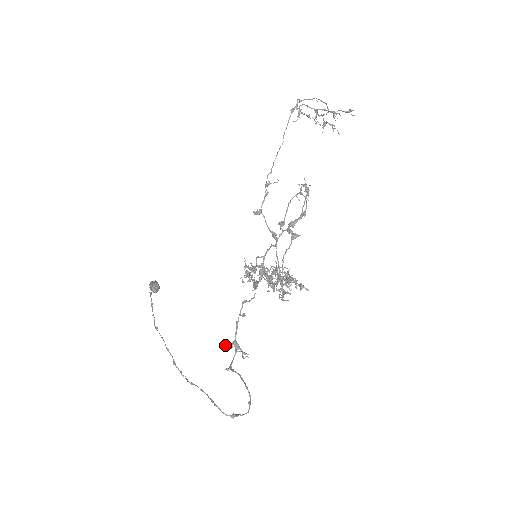
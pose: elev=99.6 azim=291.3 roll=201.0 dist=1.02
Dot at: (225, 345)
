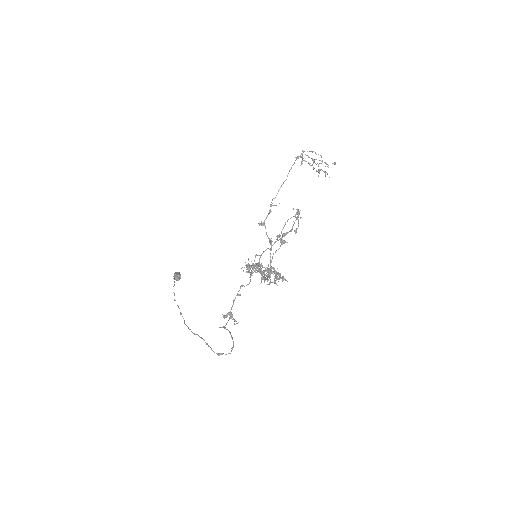
Dot at: (223, 315)
